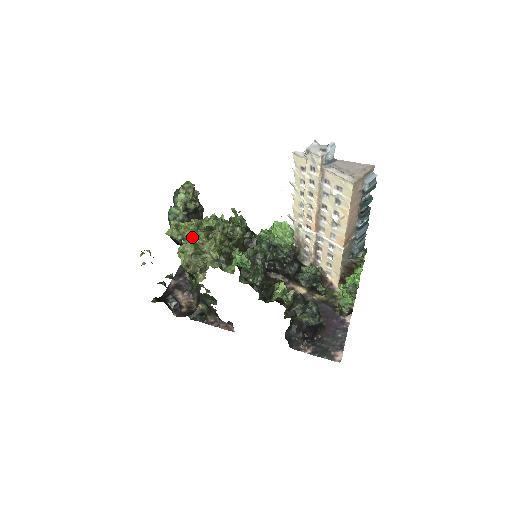
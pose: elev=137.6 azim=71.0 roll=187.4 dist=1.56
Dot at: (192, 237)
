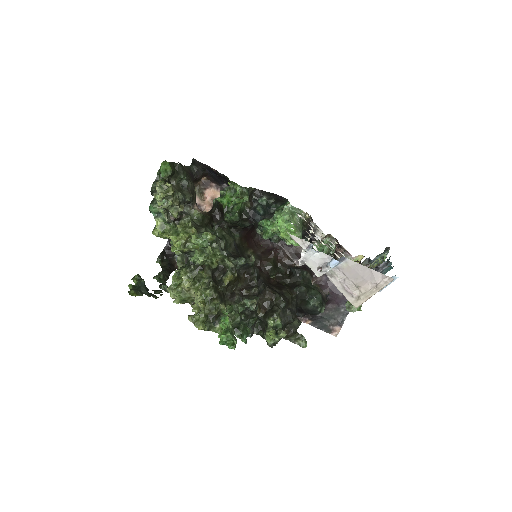
Dot at: (177, 278)
